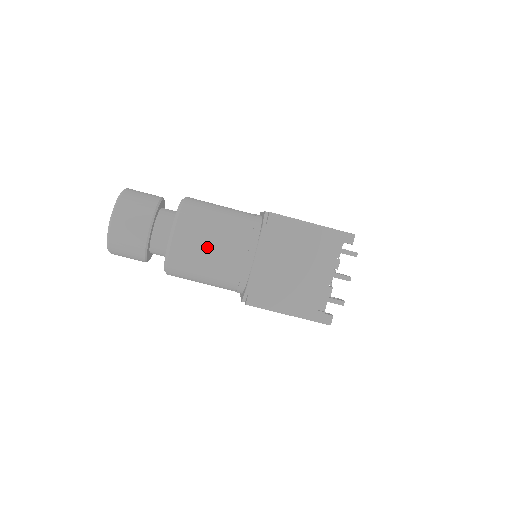
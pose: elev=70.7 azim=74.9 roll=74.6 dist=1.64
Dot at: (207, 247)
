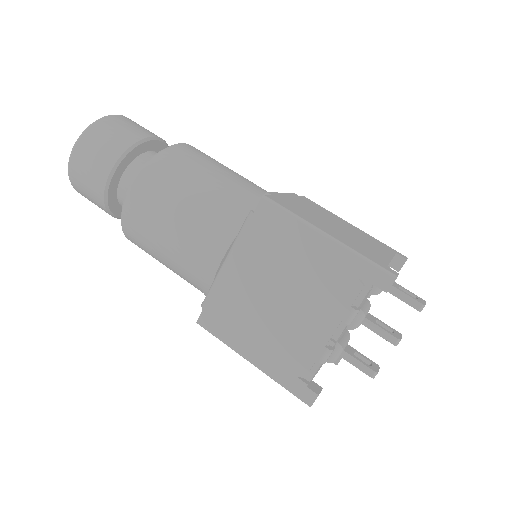
Dot at: (165, 222)
